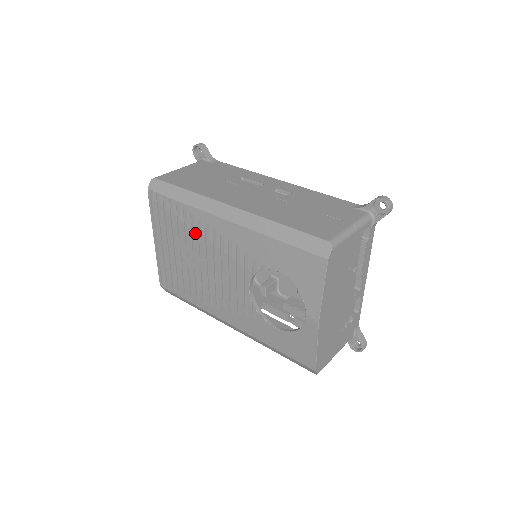
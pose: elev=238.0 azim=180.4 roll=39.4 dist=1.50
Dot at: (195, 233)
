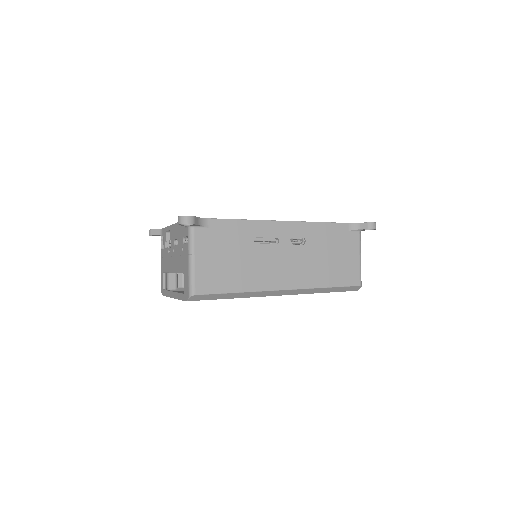
Dot at: occluded
